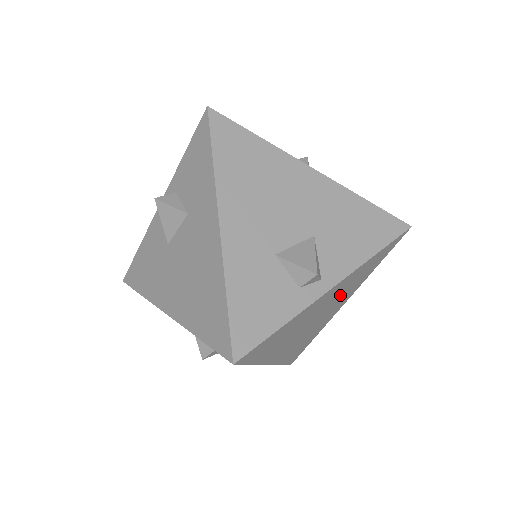
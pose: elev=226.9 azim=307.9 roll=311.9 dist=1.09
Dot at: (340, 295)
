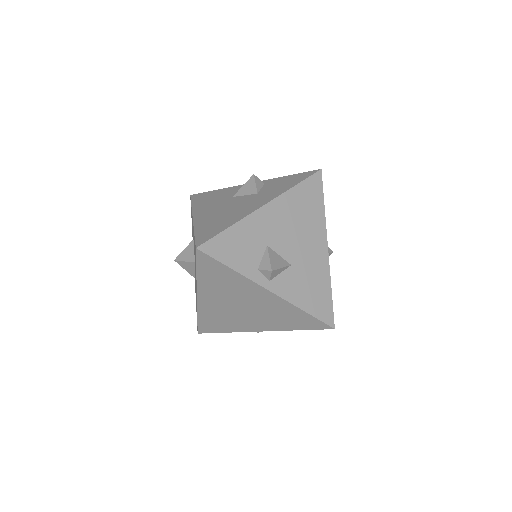
Dot at: (266, 312)
